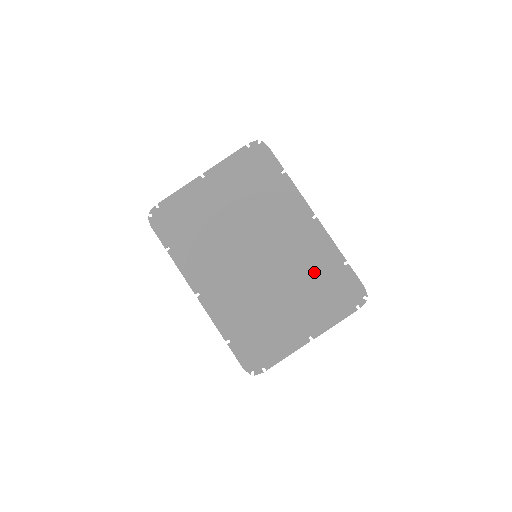
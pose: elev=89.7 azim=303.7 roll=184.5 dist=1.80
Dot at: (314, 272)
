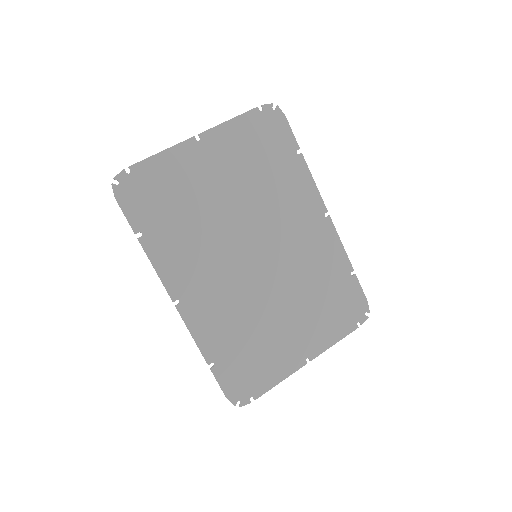
Dot at: (320, 281)
